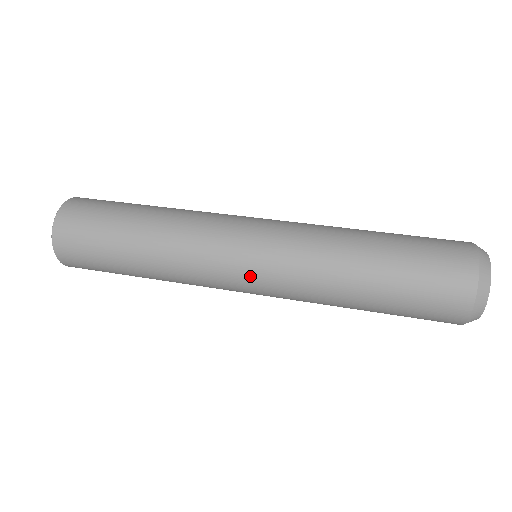
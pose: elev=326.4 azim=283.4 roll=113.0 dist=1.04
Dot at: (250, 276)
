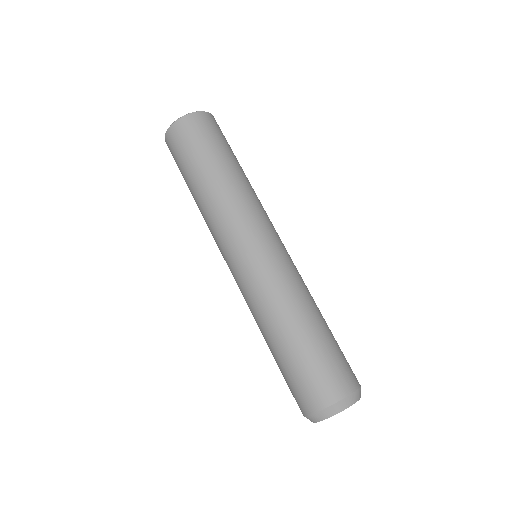
Dot at: (236, 263)
